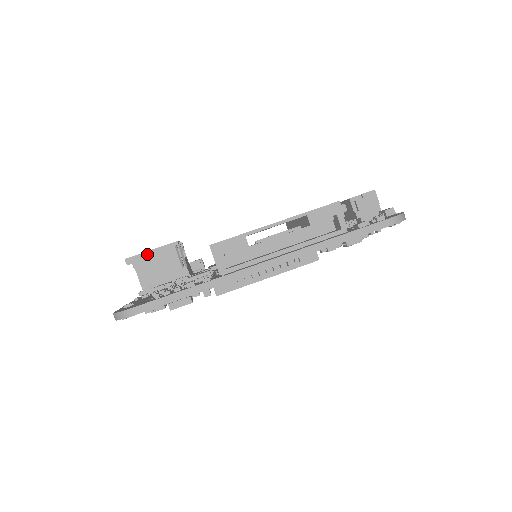
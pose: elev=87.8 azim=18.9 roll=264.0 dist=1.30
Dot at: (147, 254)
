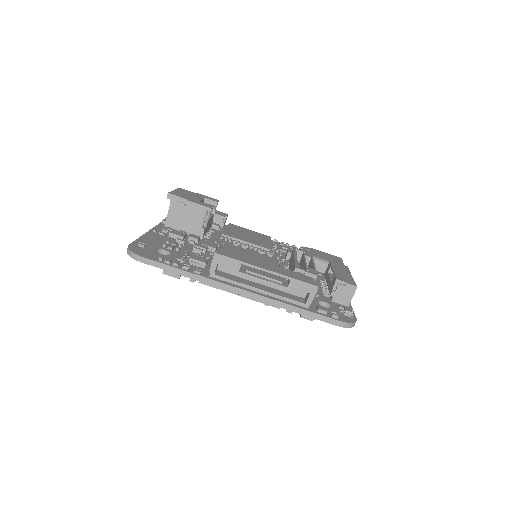
Dot at: (185, 201)
